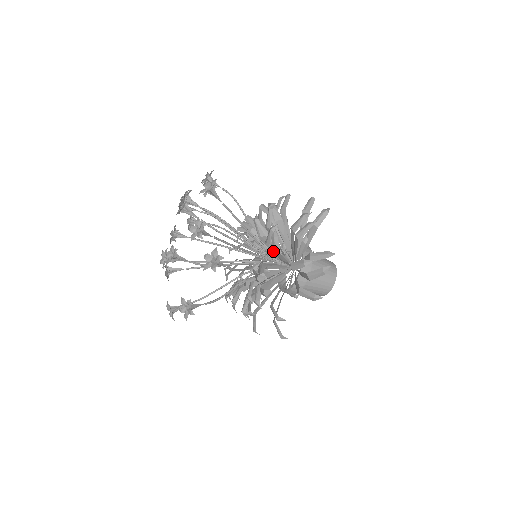
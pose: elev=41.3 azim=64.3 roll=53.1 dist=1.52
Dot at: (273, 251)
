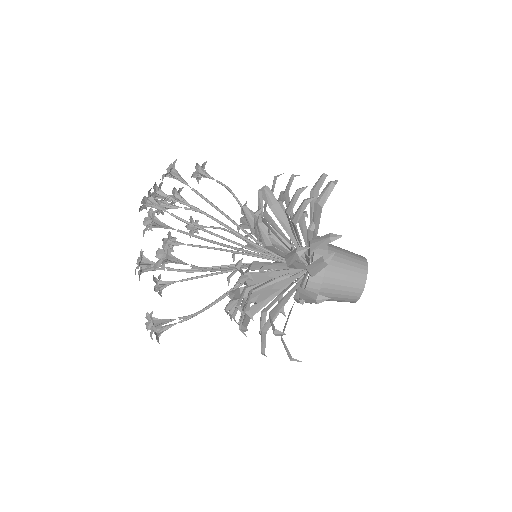
Dot at: (262, 243)
